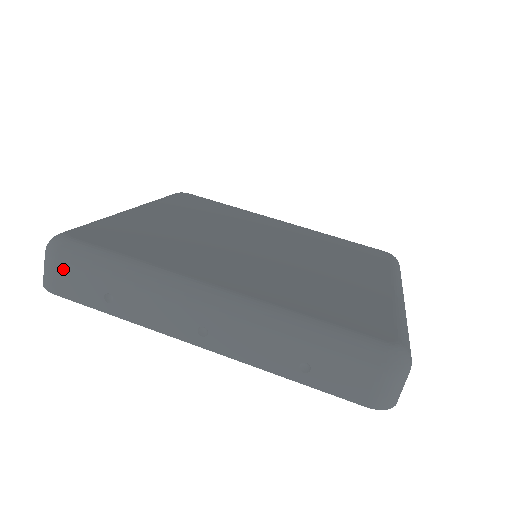
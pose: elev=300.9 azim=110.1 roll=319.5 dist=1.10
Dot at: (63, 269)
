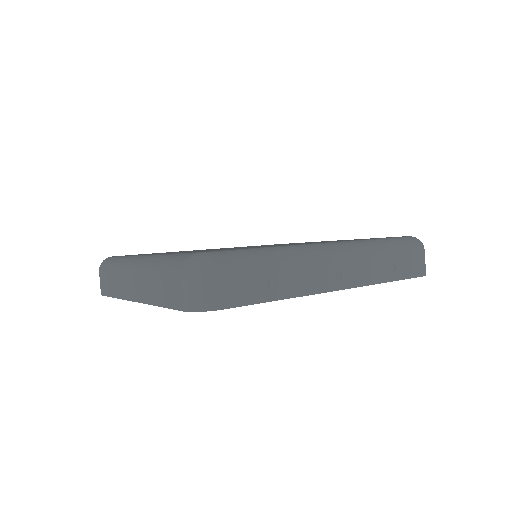
Dot at: (228, 277)
